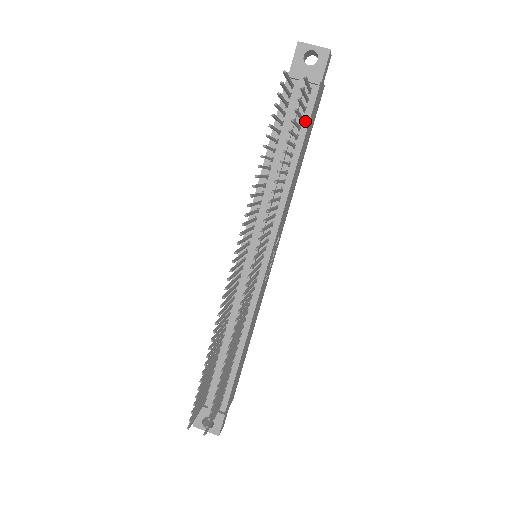
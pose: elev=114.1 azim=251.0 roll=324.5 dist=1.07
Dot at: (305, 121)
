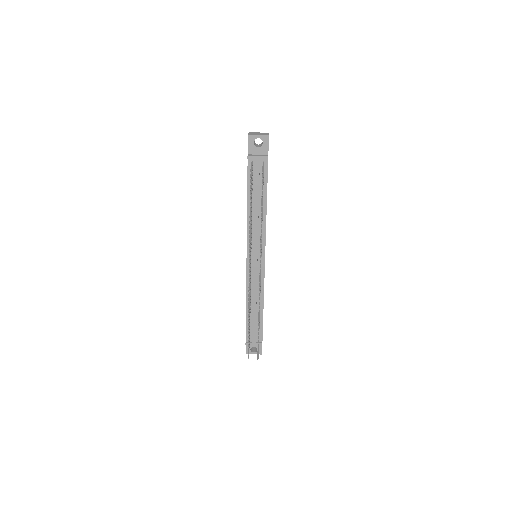
Dot at: (265, 180)
